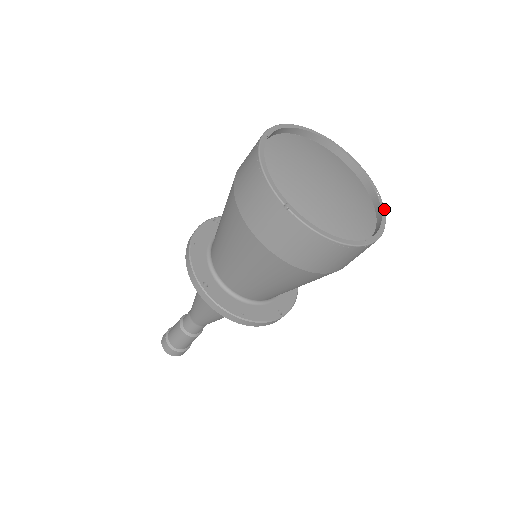
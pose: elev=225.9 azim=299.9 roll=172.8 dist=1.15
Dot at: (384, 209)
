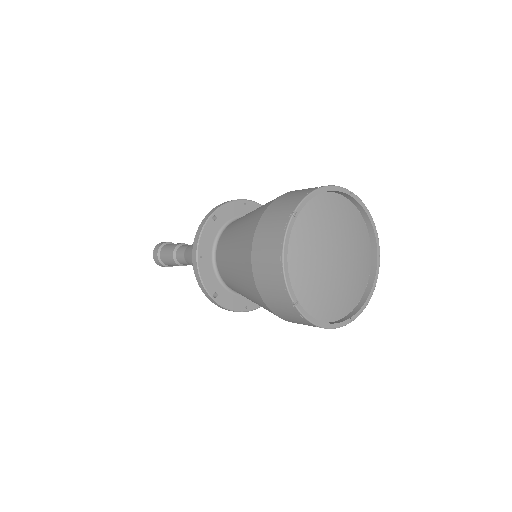
Dot at: (339, 327)
